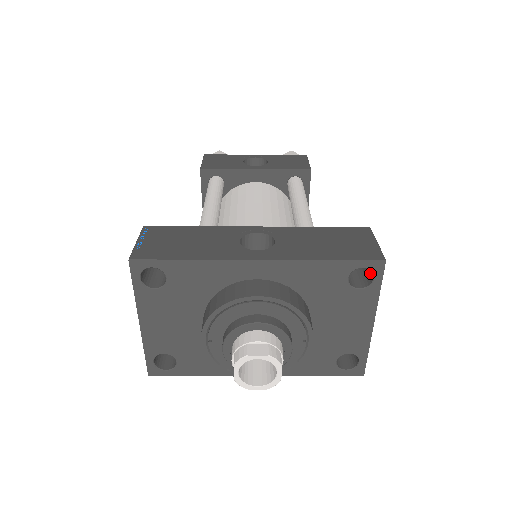
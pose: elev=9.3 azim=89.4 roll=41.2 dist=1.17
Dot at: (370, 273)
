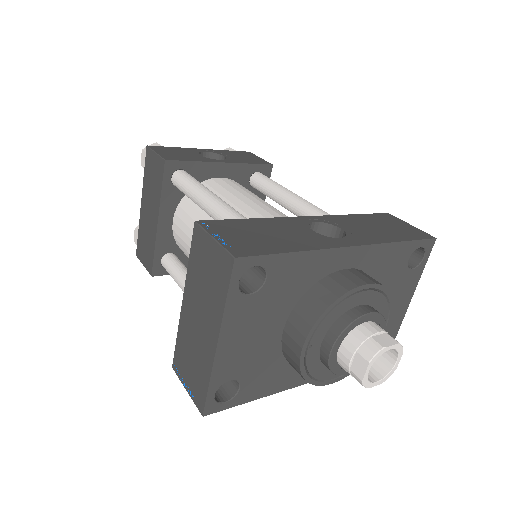
Dot at: (414, 253)
